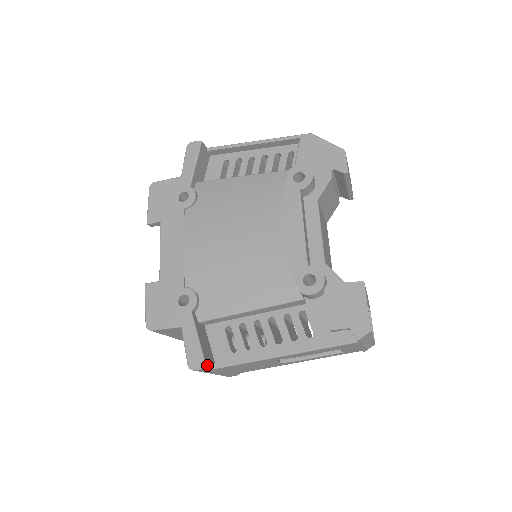
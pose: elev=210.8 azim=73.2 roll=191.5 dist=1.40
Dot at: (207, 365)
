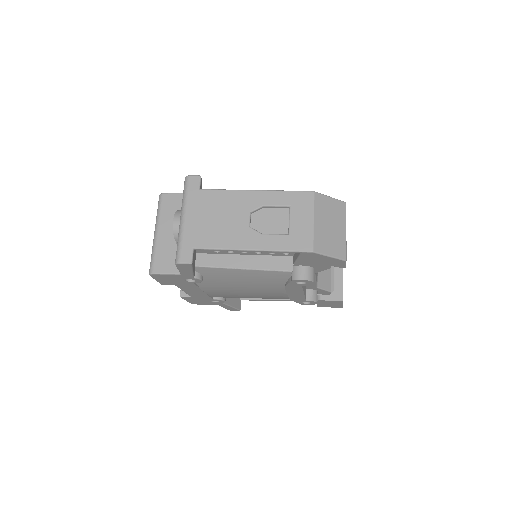
Dot at: (240, 308)
